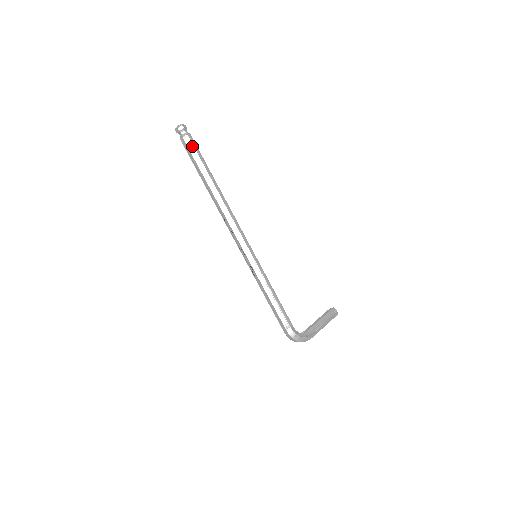
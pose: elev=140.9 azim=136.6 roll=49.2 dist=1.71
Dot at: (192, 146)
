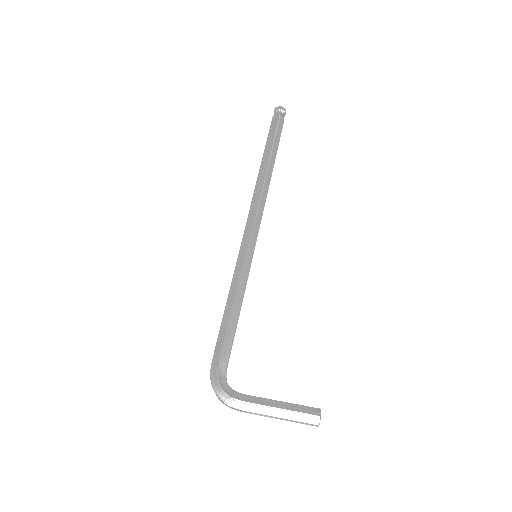
Dot at: (275, 124)
